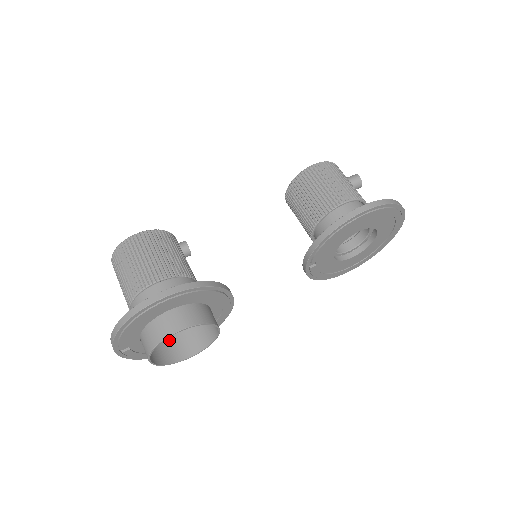
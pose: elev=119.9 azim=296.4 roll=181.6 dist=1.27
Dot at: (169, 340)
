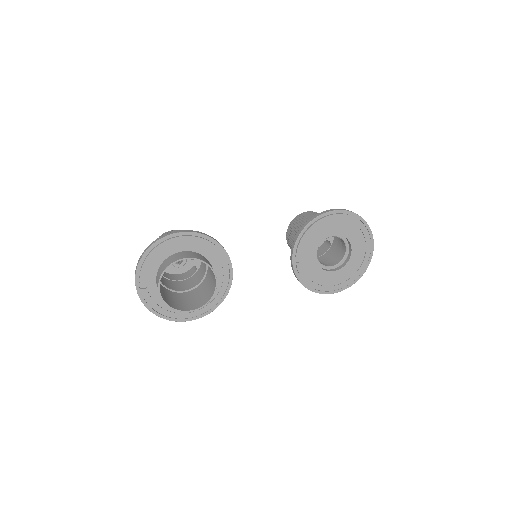
Dot at: (178, 301)
